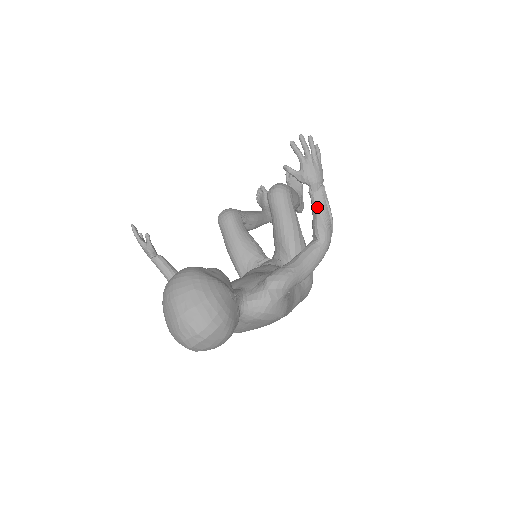
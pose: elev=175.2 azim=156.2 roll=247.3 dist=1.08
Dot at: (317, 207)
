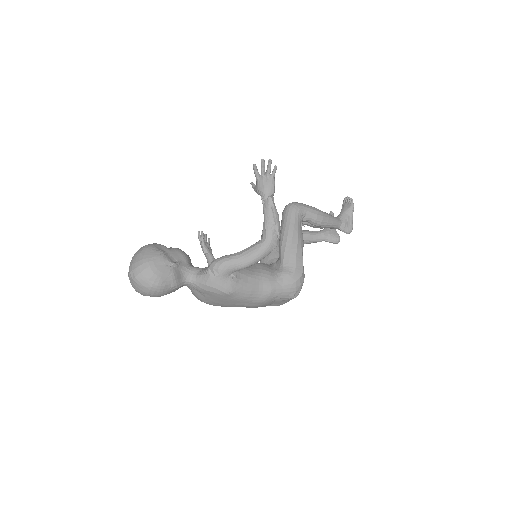
Dot at: (264, 213)
